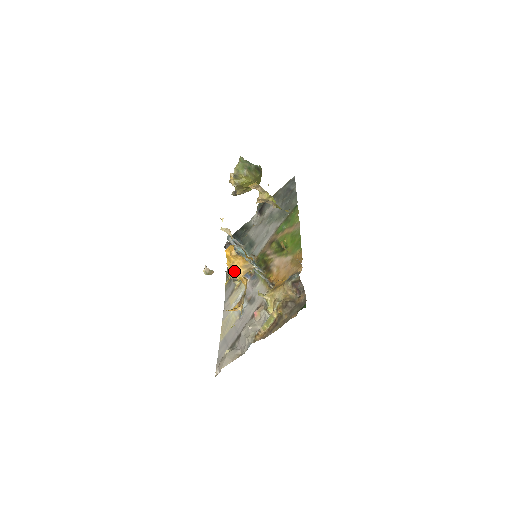
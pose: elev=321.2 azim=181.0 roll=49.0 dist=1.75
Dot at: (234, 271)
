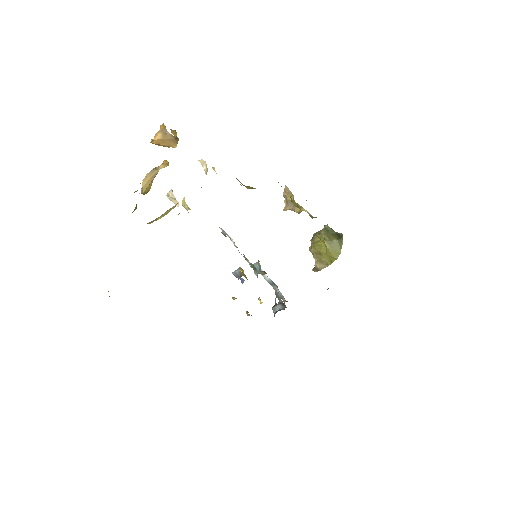
Dot at: occluded
